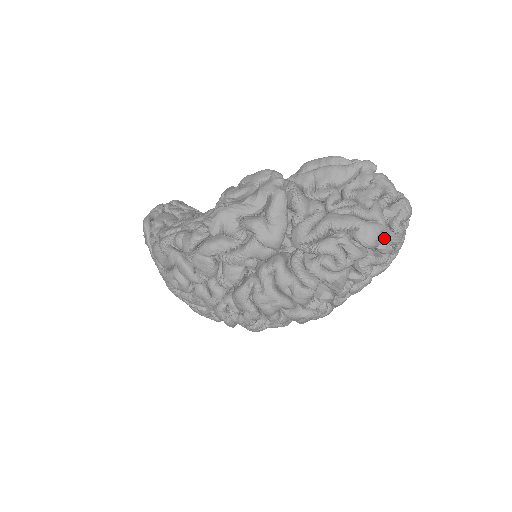
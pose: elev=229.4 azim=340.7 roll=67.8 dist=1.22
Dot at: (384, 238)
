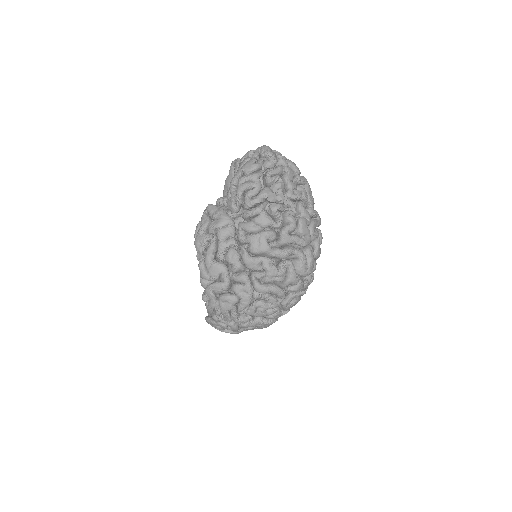
Dot at: (260, 160)
